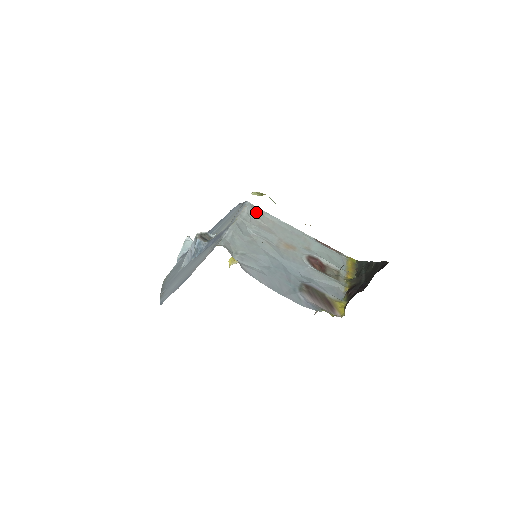
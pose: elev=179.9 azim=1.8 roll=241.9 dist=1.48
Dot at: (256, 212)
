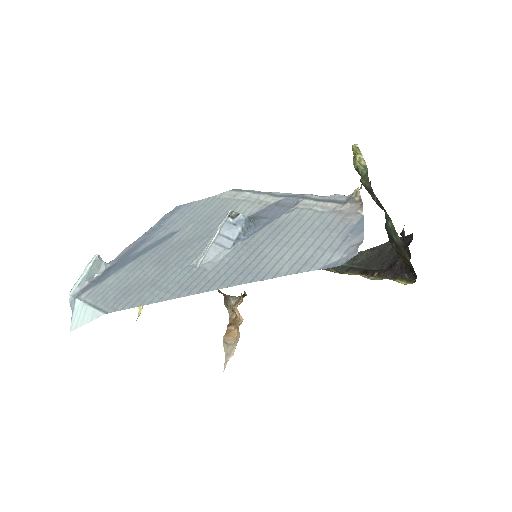
Dot at: occluded
